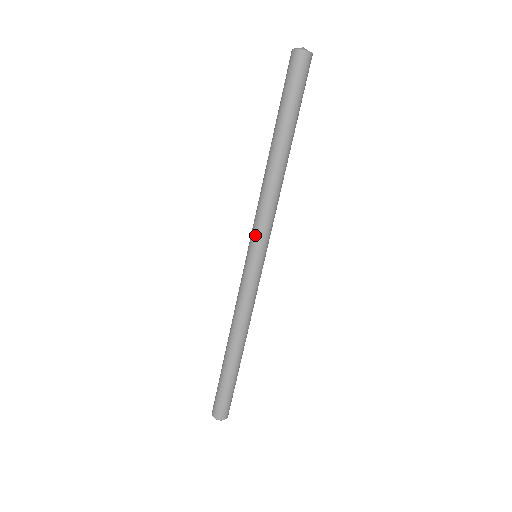
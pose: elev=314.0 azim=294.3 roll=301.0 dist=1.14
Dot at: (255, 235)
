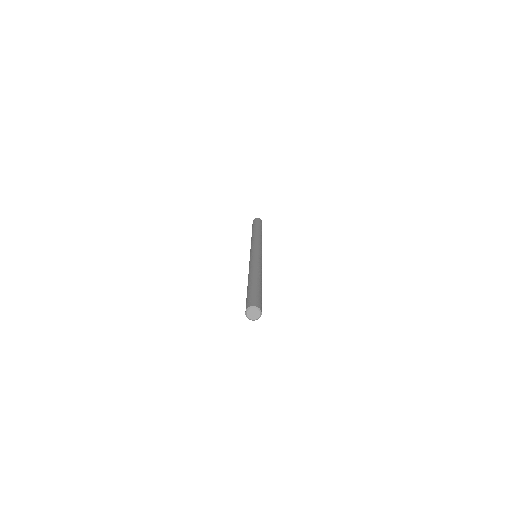
Dot at: (254, 246)
